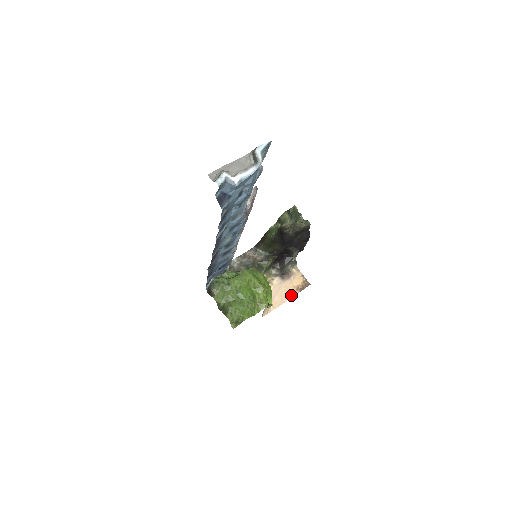
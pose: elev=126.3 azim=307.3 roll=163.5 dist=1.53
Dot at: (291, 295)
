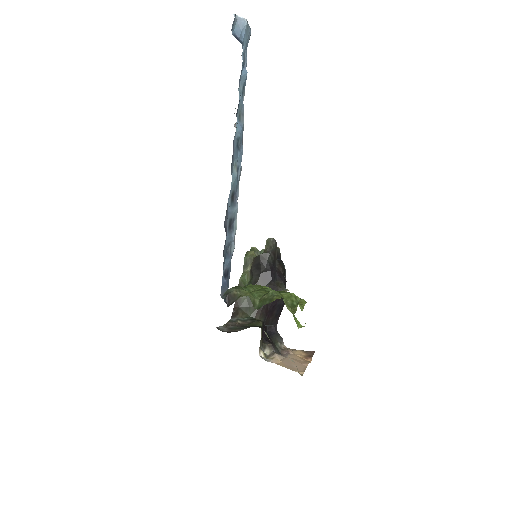
Dot at: (306, 362)
